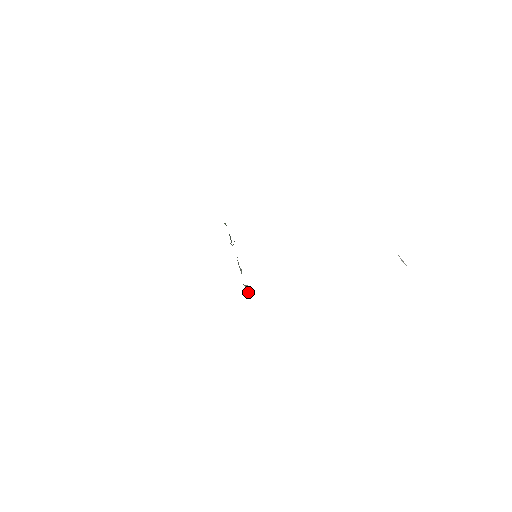
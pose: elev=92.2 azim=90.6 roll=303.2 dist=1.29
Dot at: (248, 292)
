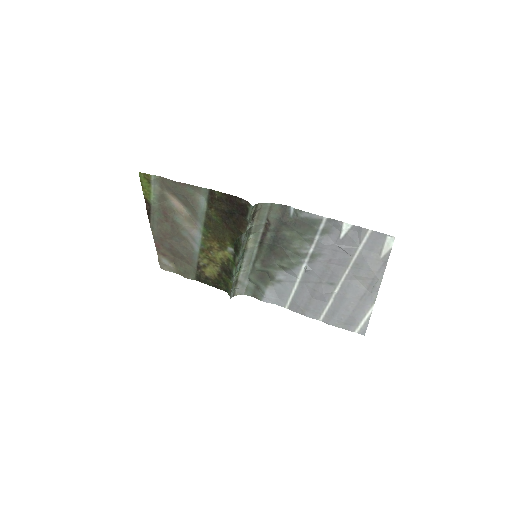
Dot at: (247, 228)
